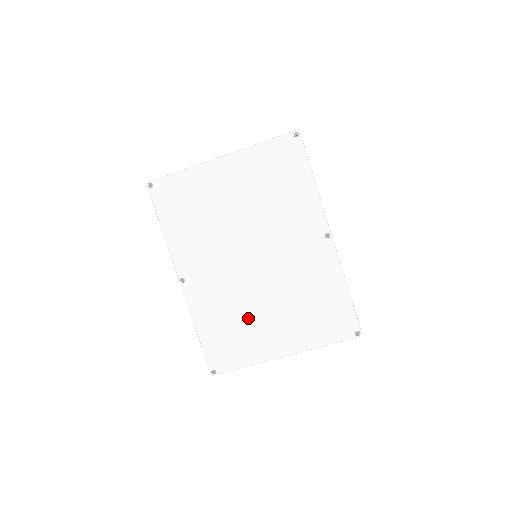
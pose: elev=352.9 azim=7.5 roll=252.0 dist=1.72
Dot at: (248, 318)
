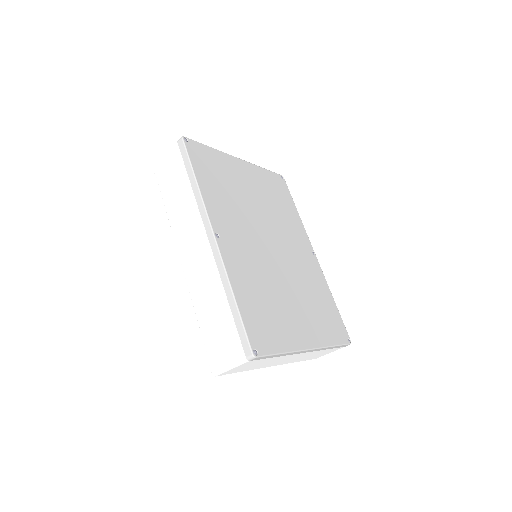
Dot at: (277, 299)
